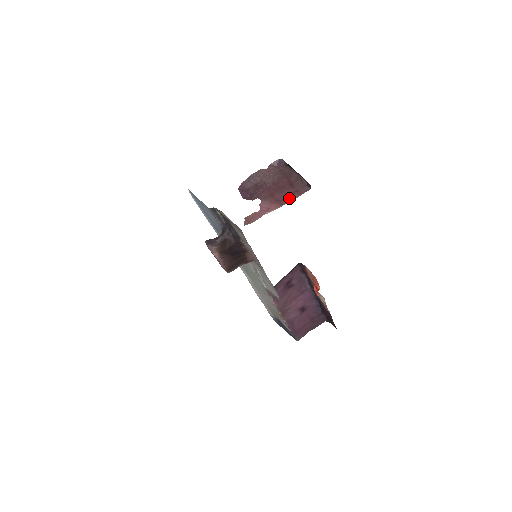
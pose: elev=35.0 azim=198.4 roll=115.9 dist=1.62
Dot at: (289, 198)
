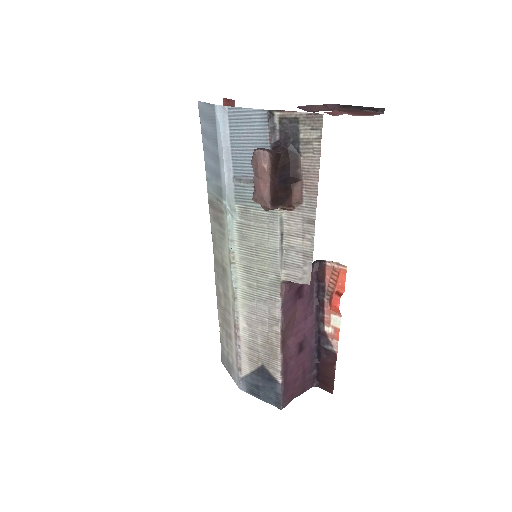
Dot at: (364, 114)
